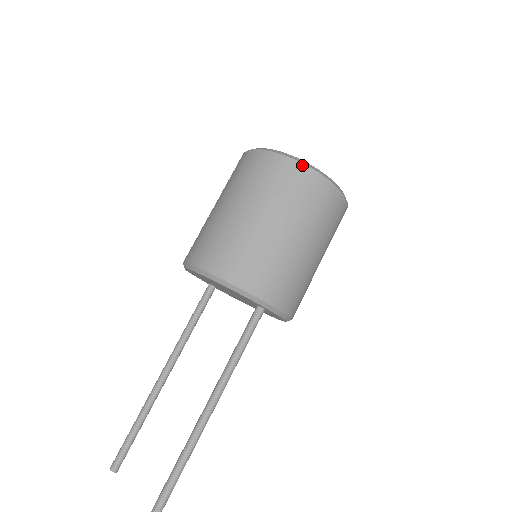
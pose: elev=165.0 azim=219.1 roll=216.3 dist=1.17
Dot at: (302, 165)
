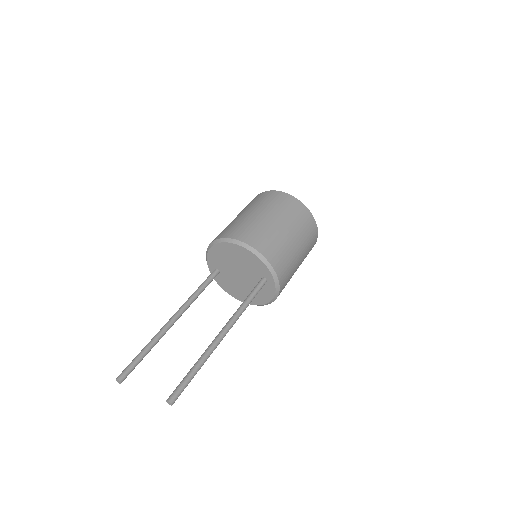
Dot at: (303, 204)
